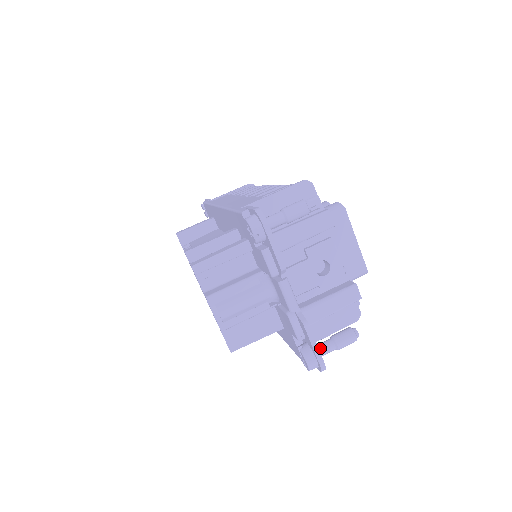
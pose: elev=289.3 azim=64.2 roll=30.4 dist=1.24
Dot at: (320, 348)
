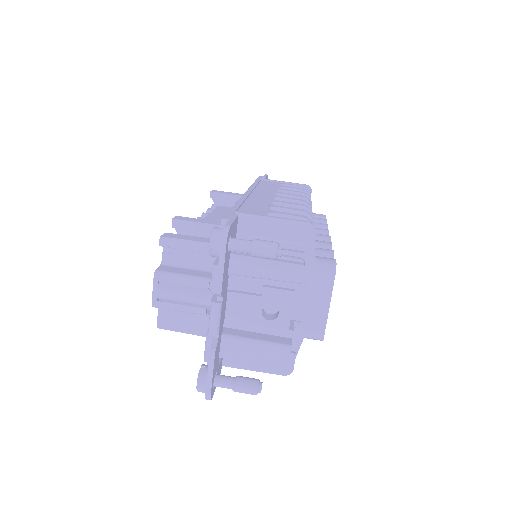
Dot at: (219, 379)
